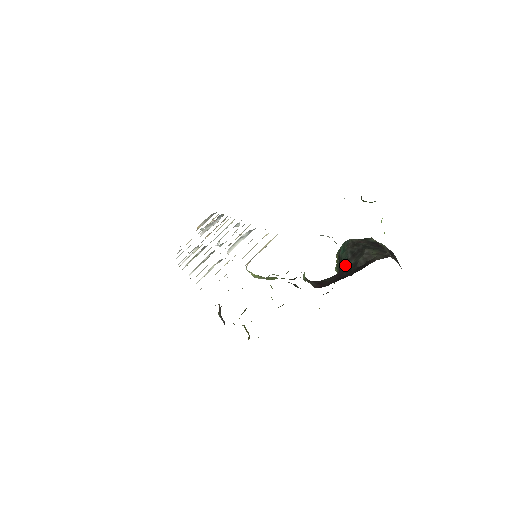
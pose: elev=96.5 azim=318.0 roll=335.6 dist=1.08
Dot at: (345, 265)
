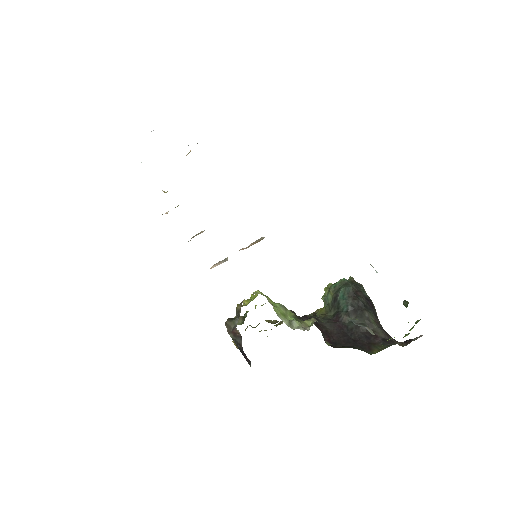
Dot at: (346, 318)
